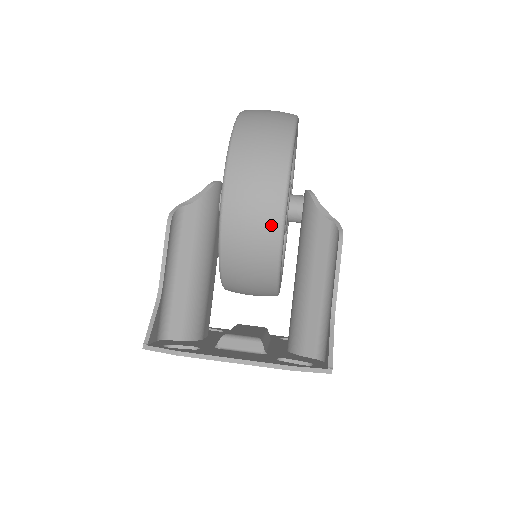
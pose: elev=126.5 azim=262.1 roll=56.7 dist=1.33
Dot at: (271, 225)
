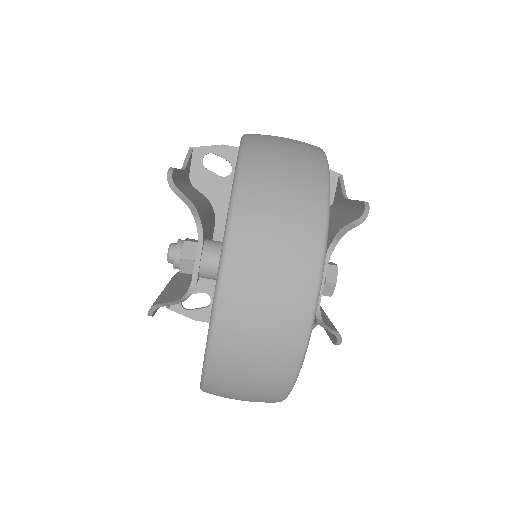
Dot at: occluded
